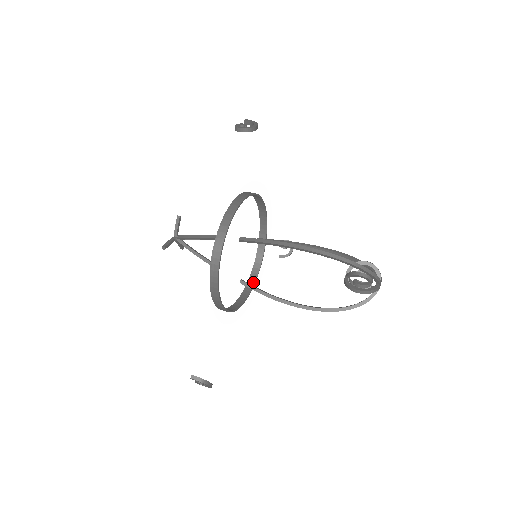
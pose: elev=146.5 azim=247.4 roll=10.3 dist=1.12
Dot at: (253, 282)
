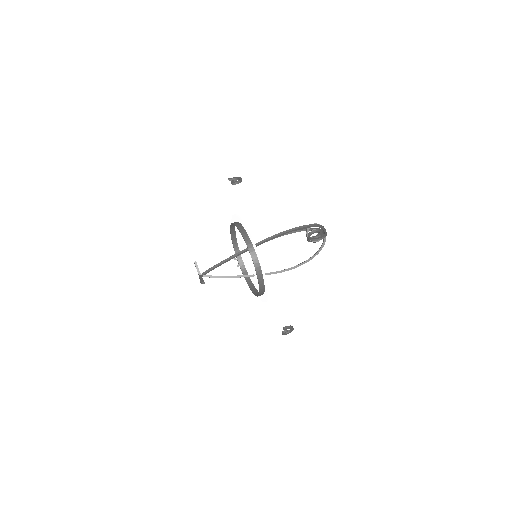
Dot at: occluded
